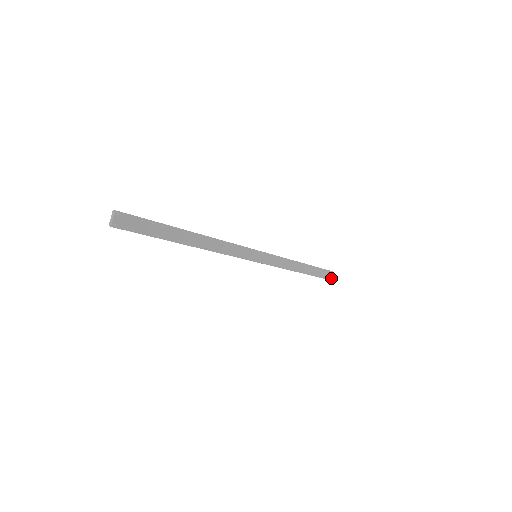
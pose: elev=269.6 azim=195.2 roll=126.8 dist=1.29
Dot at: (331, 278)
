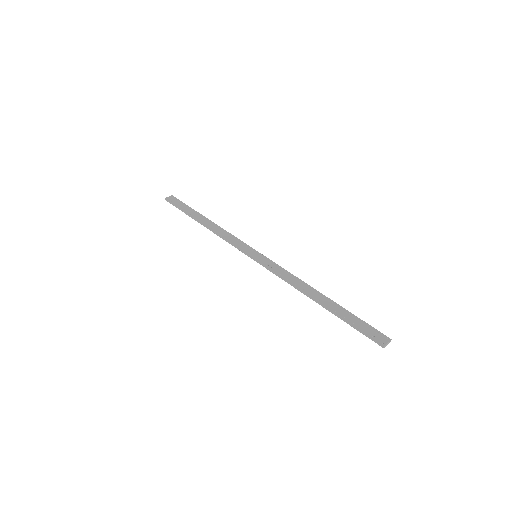
Dot at: (384, 343)
